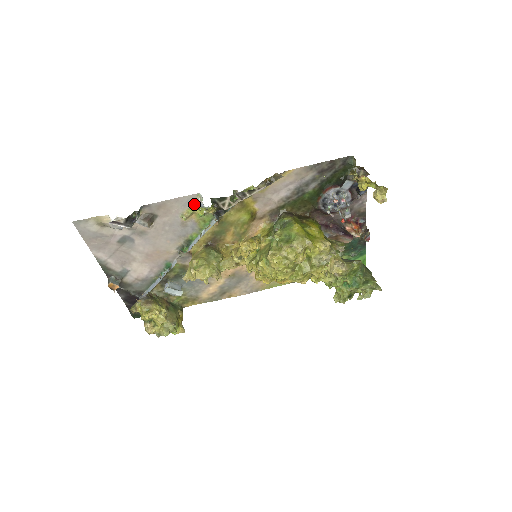
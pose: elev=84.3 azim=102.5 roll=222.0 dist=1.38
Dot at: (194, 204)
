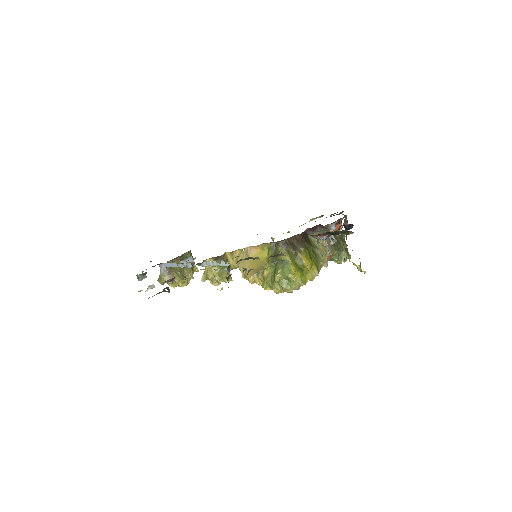
Dot at: occluded
